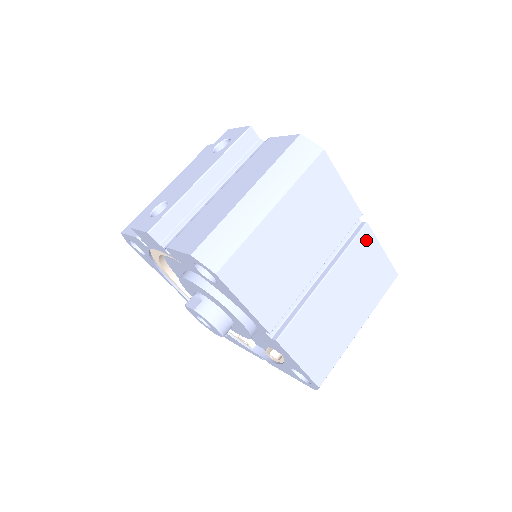
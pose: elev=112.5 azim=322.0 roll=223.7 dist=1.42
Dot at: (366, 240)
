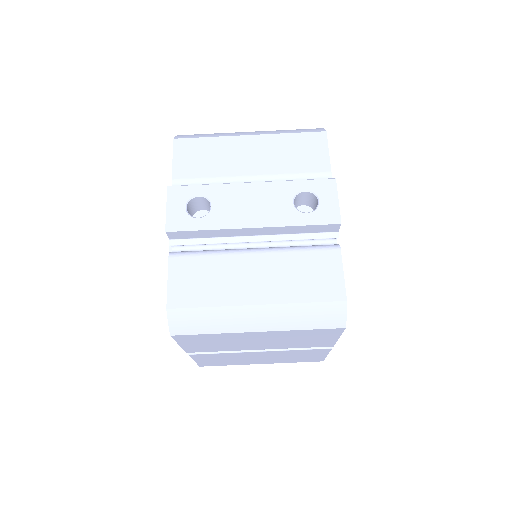
Dot at: (319, 351)
